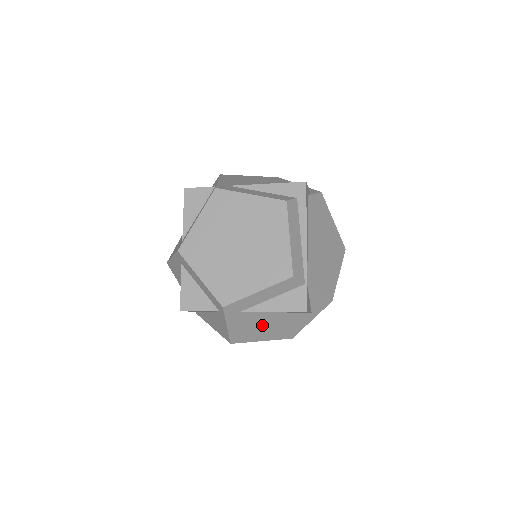
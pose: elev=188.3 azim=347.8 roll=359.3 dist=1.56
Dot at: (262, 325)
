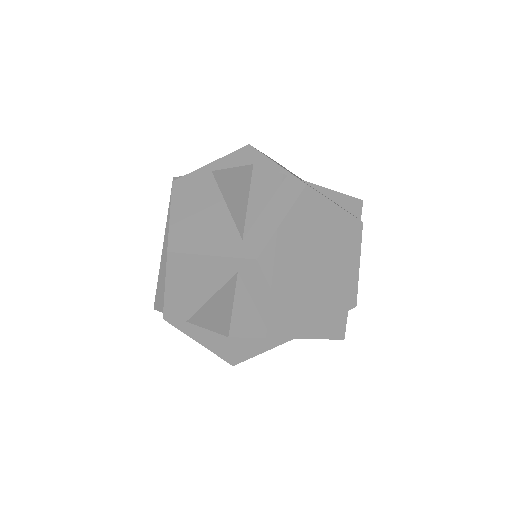
Dot at: occluded
